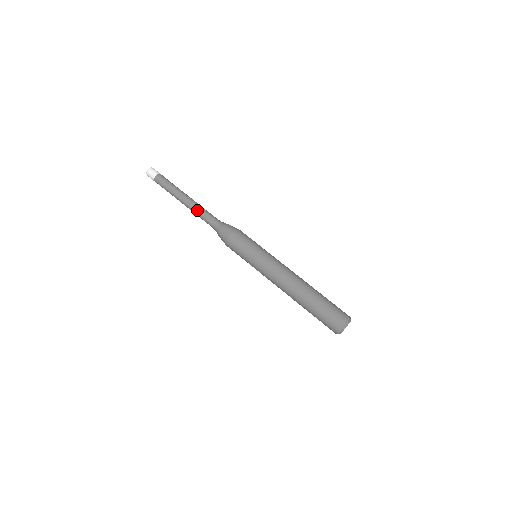
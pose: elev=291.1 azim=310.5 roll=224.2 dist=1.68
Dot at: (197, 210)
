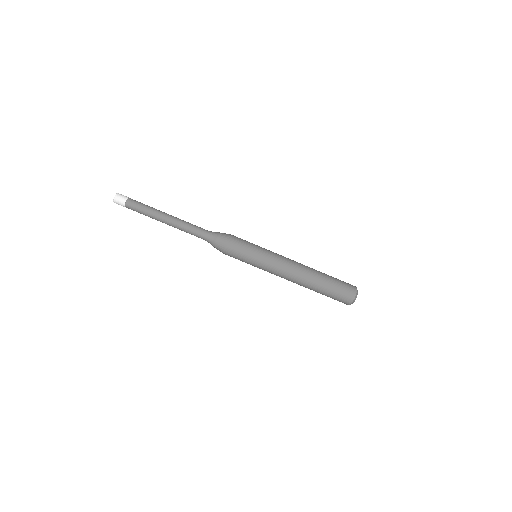
Dot at: (183, 228)
